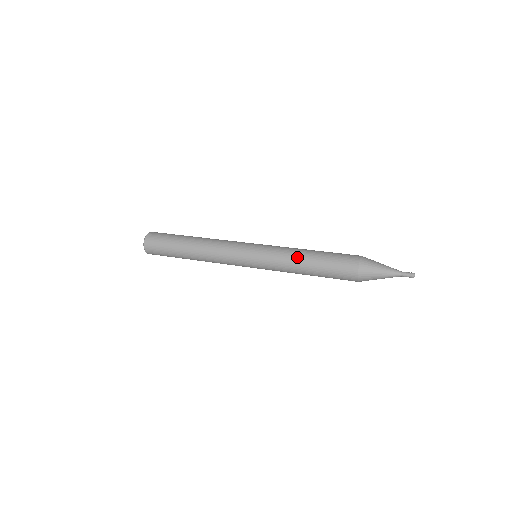
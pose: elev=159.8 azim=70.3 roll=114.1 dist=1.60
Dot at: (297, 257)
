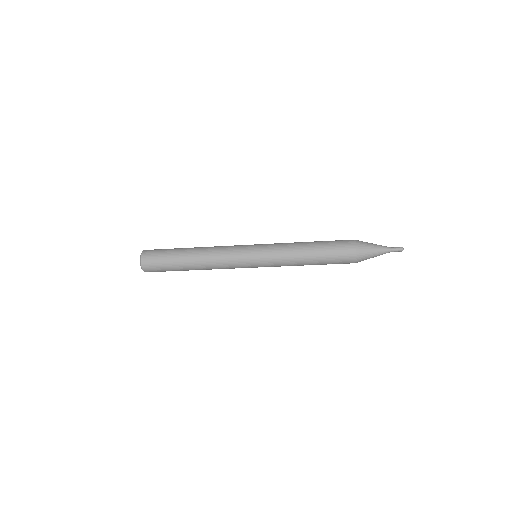
Dot at: (298, 250)
